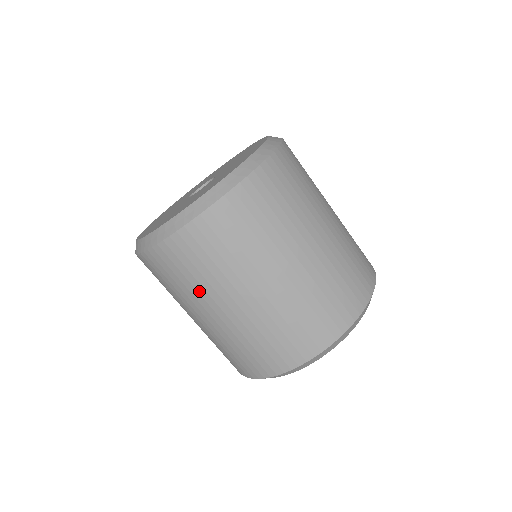
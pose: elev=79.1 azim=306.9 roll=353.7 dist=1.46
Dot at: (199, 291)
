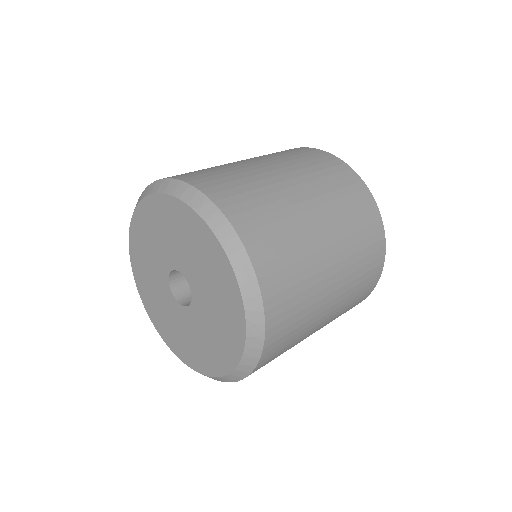
Dot at: occluded
